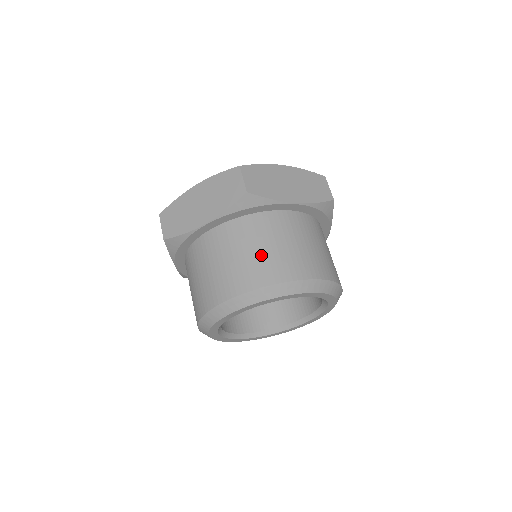
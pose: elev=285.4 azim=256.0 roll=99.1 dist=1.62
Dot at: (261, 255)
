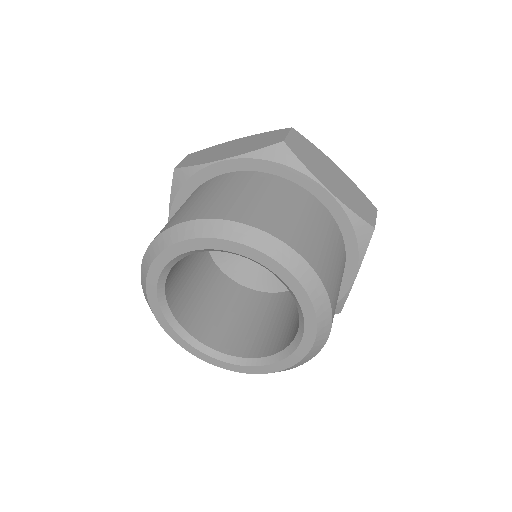
Dot at: (258, 201)
